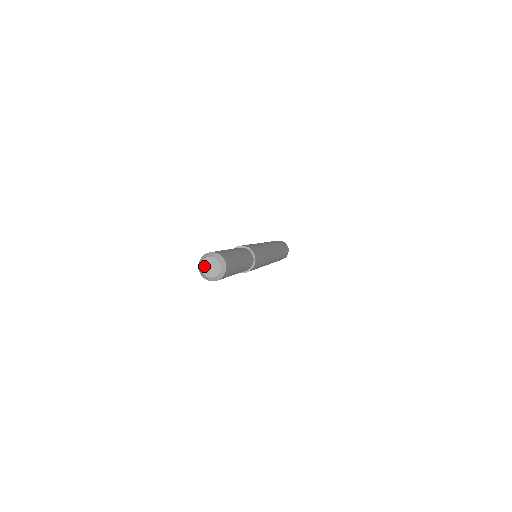
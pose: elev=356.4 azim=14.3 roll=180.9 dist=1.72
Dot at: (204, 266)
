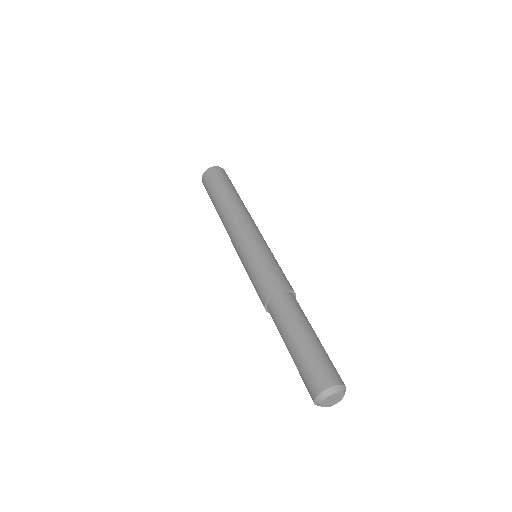
Dot at: (326, 401)
